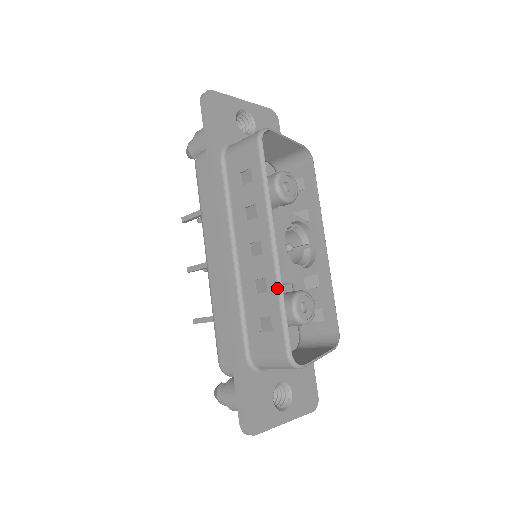
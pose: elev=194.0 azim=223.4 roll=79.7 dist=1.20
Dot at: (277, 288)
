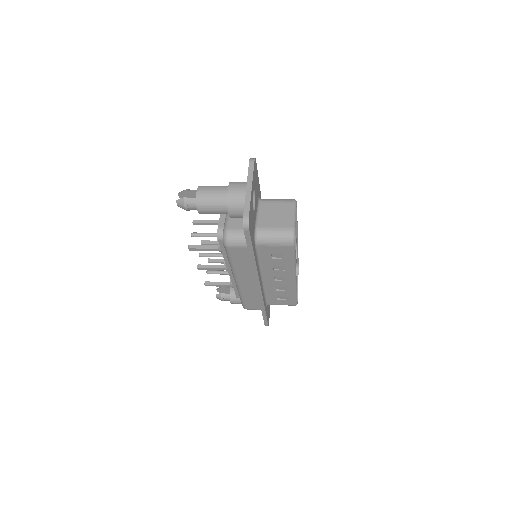
Dot at: (295, 291)
